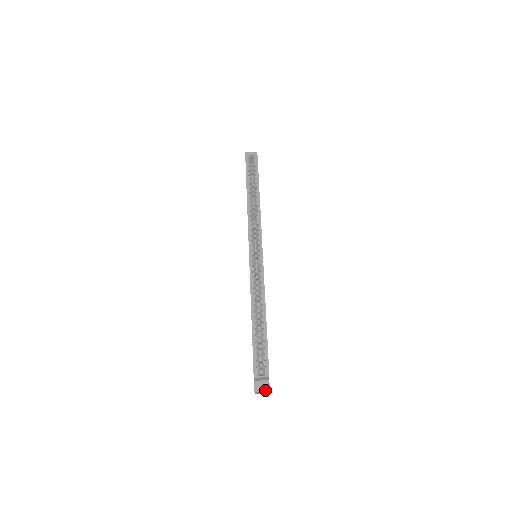
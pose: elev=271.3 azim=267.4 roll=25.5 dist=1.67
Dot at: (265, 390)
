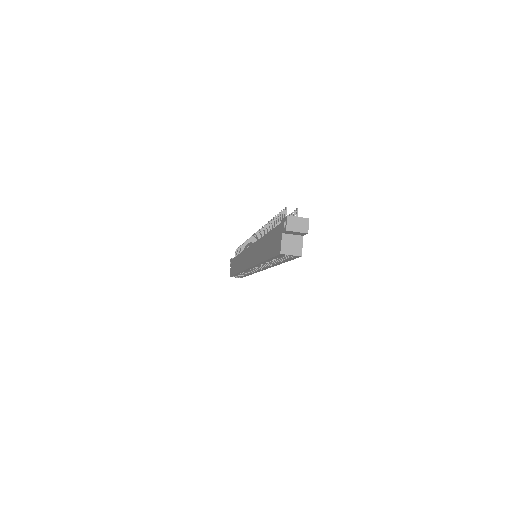
Dot at: occluded
